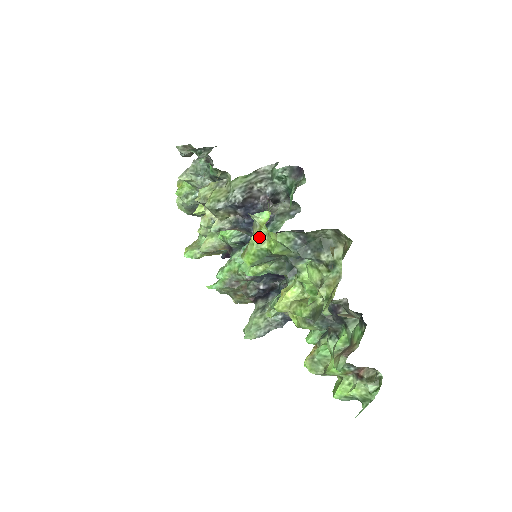
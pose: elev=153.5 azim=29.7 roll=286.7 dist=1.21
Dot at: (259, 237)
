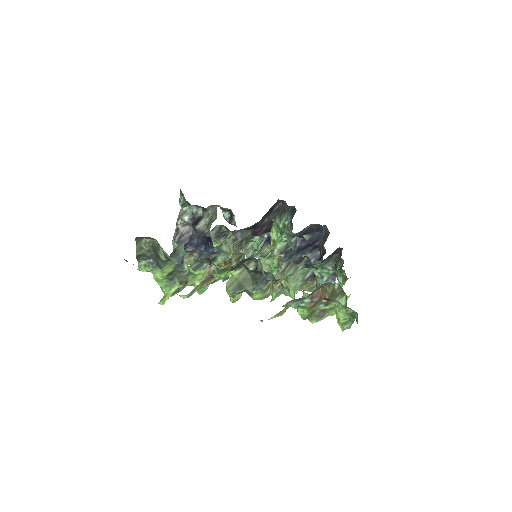
Dot at: occluded
